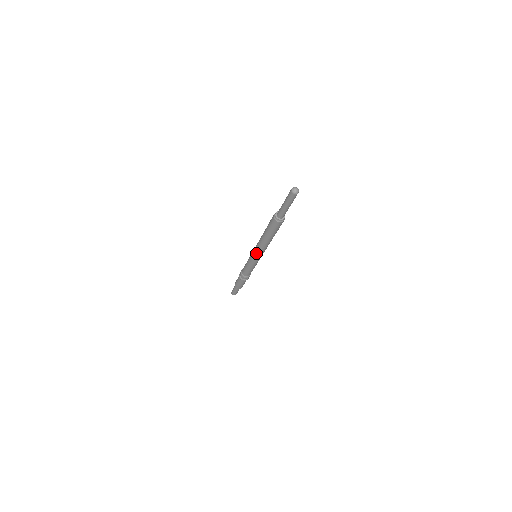
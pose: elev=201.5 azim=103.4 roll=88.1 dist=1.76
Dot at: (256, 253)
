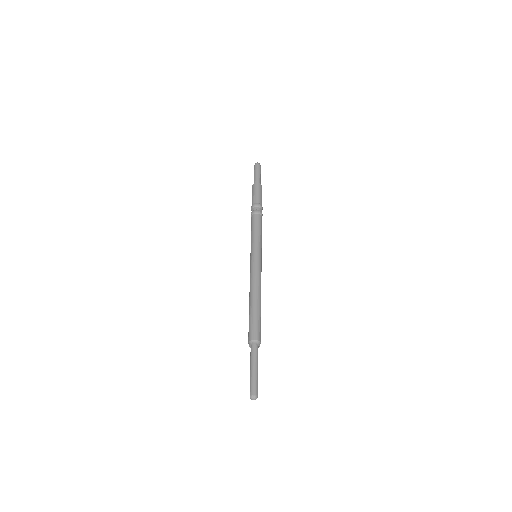
Dot at: occluded
